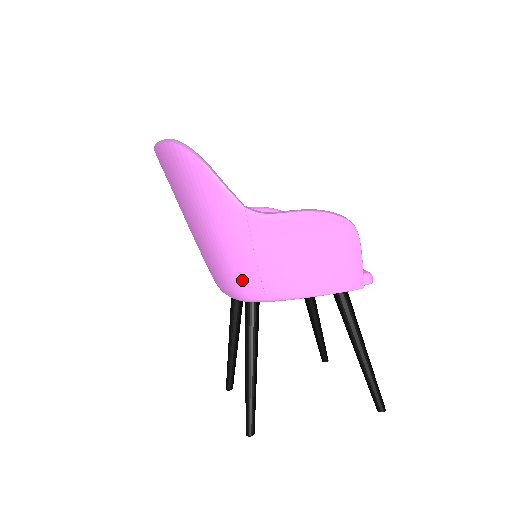
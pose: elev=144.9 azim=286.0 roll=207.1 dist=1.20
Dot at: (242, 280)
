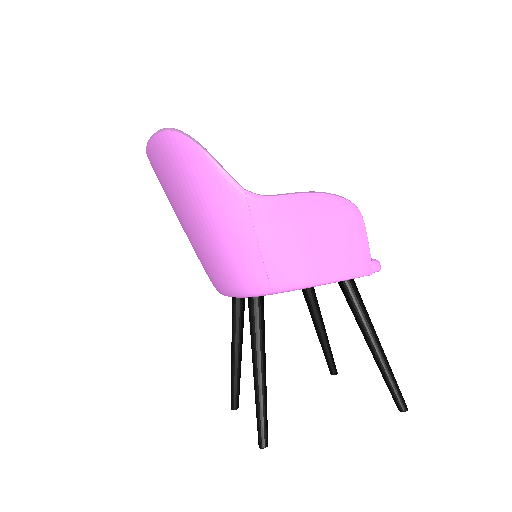
Dot at: (245, 271)
